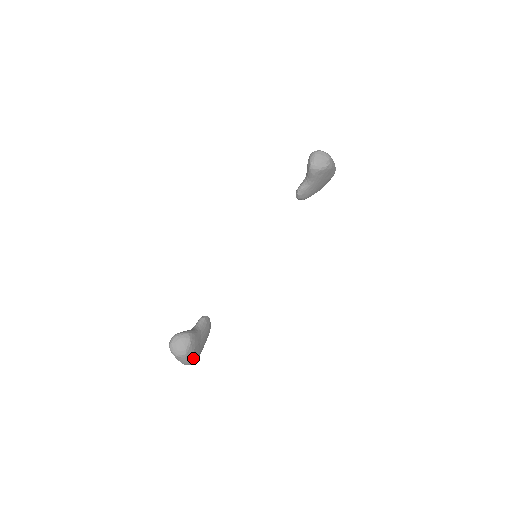
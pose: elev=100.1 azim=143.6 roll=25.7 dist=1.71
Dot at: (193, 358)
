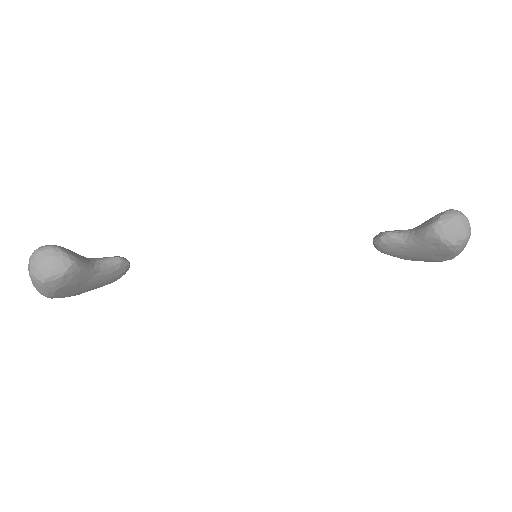
Dot at: (54, 294)
